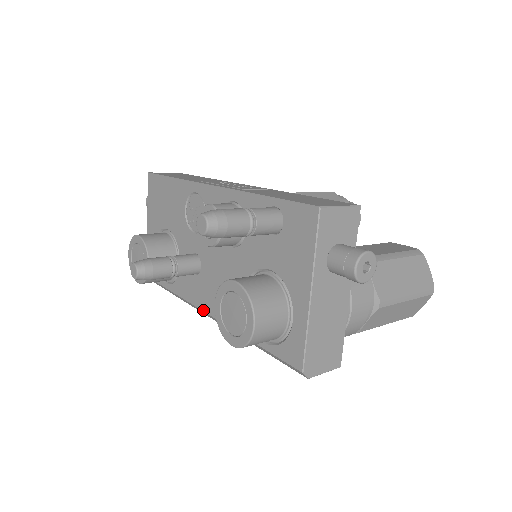
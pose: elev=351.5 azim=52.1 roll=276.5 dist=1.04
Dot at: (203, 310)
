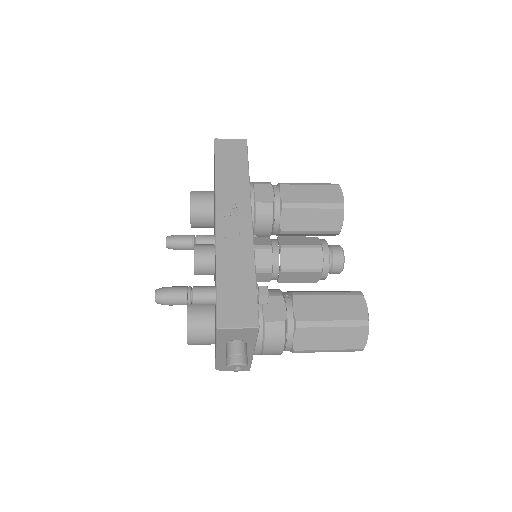
Dot at: occluded
